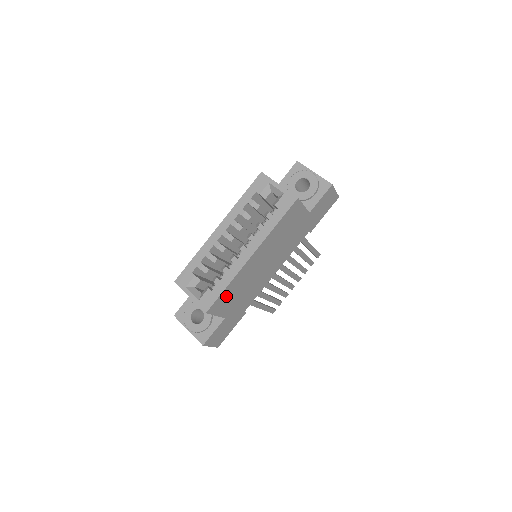
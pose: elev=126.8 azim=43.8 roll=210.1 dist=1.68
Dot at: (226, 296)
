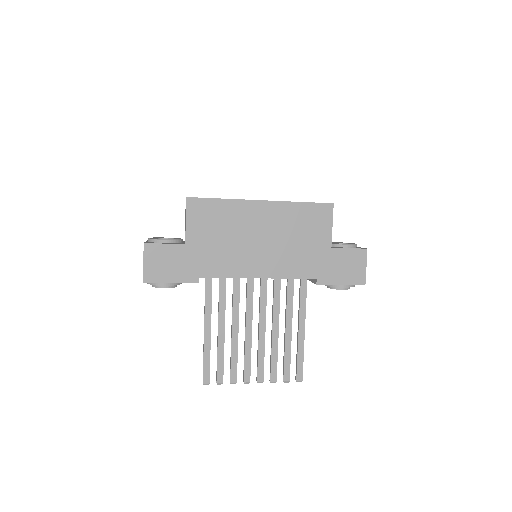
Dot at: (211, 212)
